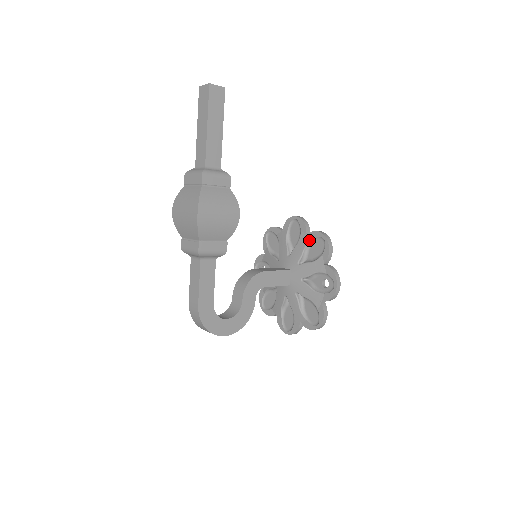
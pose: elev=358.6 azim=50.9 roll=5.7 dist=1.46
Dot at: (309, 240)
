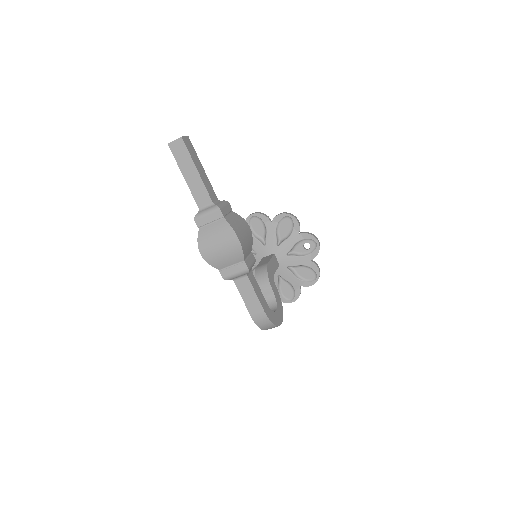
Dot at: (276, 224)
